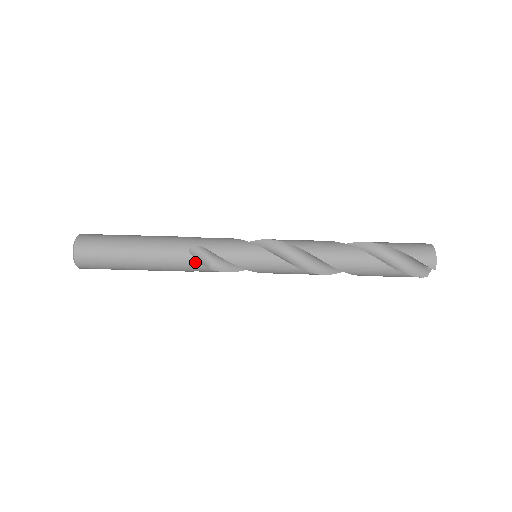
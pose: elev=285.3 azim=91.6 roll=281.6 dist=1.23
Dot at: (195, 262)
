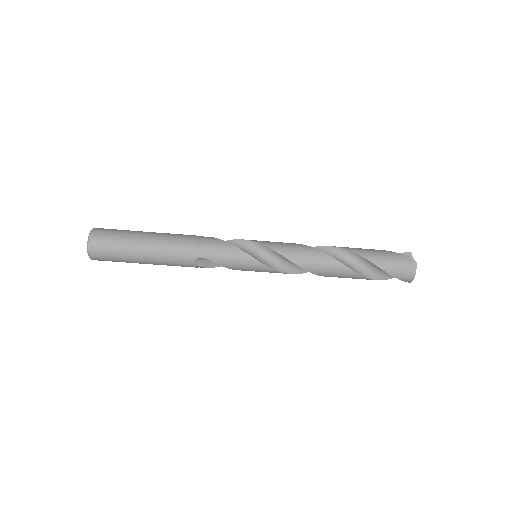
Dot at: (201, 267)
